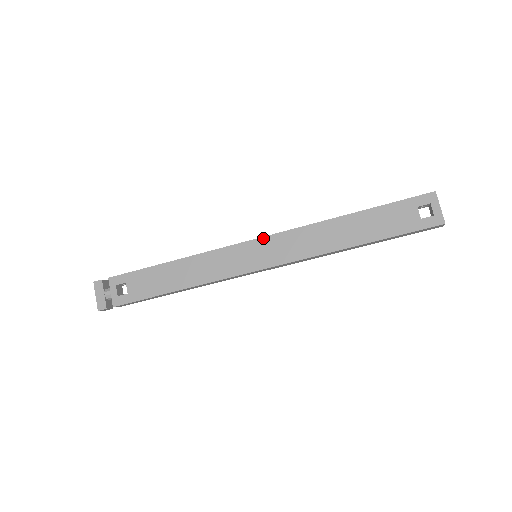
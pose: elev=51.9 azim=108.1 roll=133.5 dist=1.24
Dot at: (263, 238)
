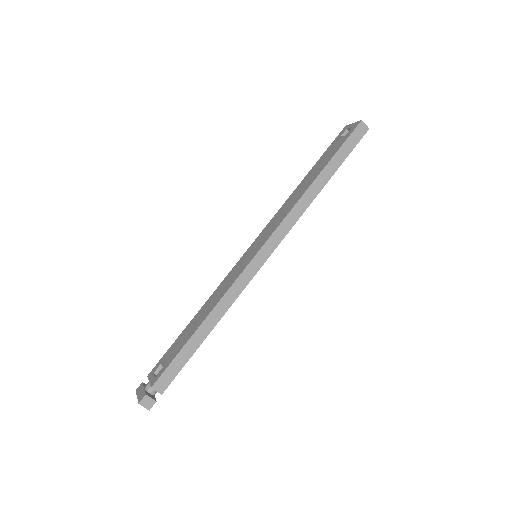
Dot at: (254, 242)
